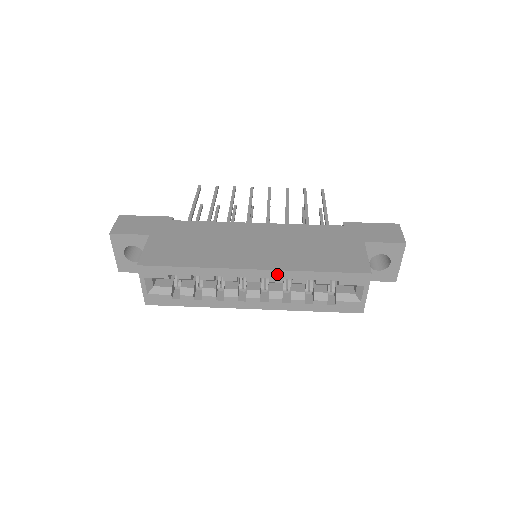
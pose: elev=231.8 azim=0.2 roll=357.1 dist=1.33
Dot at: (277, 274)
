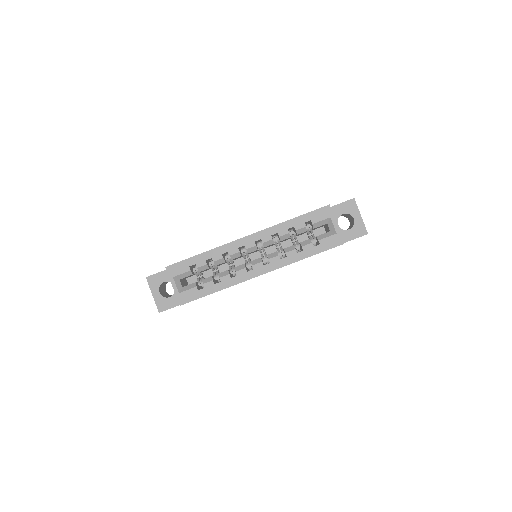
Dot at: (265, 233)
